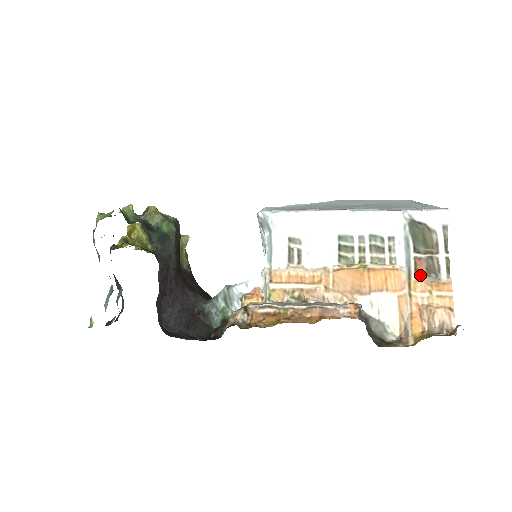
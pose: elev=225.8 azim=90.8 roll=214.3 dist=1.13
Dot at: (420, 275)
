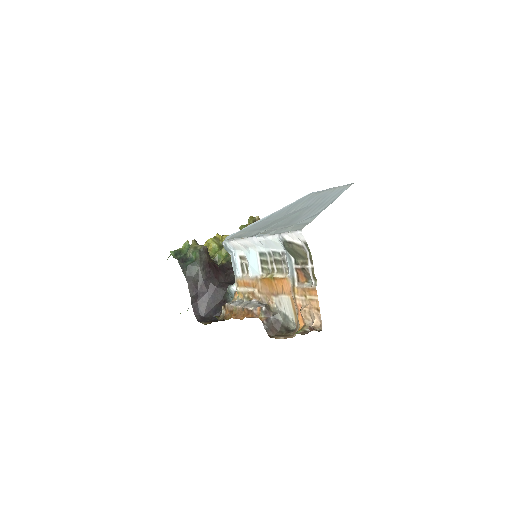
Dot at: (302, 282)
